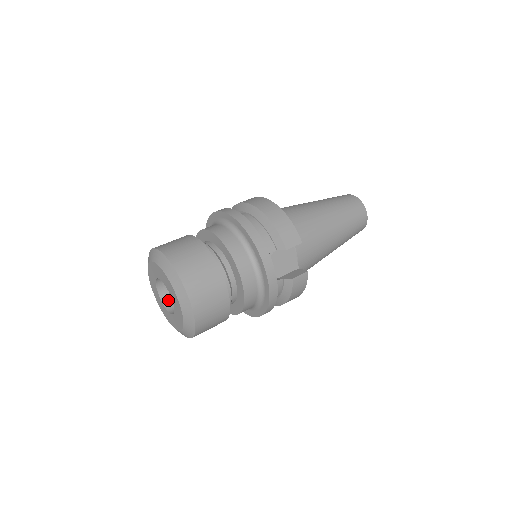
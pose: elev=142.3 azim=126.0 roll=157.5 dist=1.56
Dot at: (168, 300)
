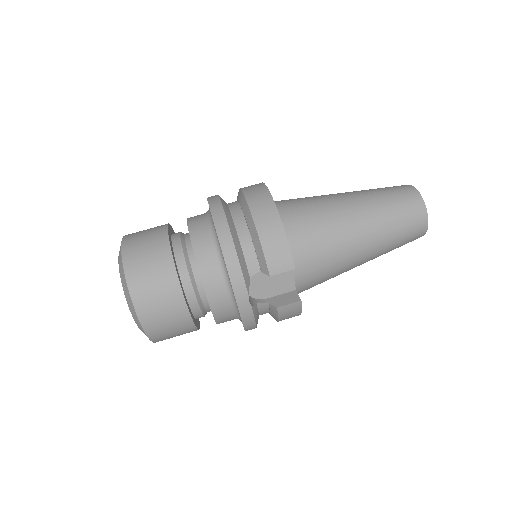
Dot at: occluded
